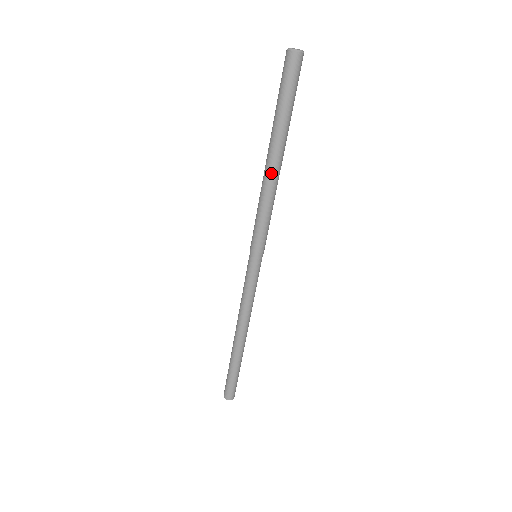
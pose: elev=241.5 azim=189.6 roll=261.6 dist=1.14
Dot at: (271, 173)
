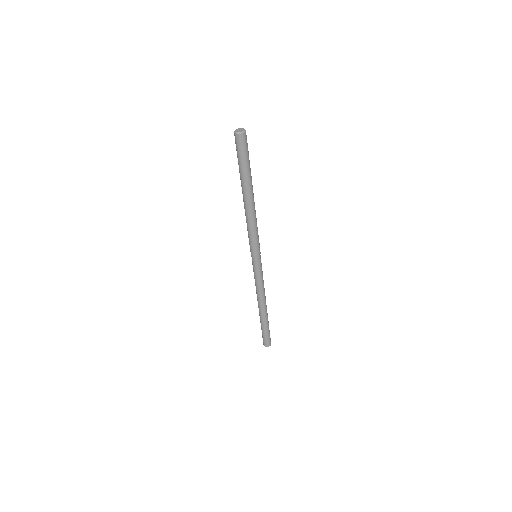
Dot at: (249, 207)
